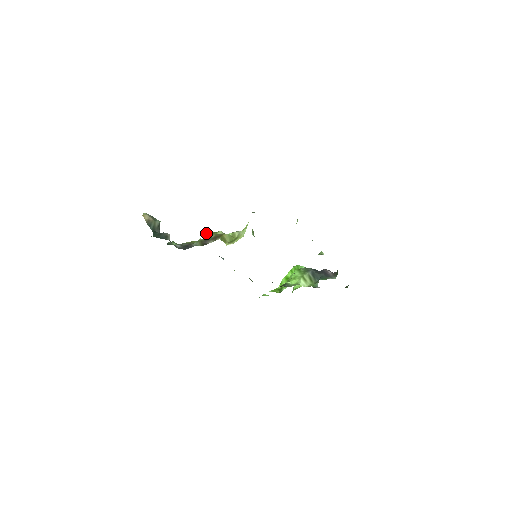
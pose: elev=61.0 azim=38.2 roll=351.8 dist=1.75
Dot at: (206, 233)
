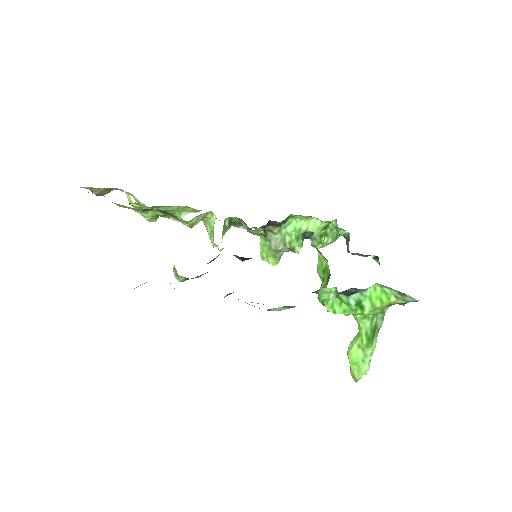
Dot at: (173, 267)
